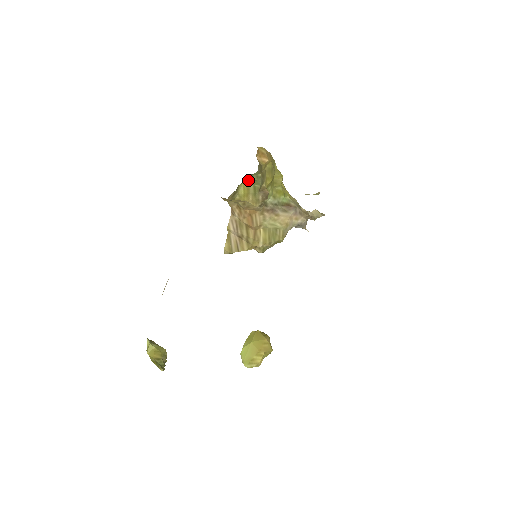
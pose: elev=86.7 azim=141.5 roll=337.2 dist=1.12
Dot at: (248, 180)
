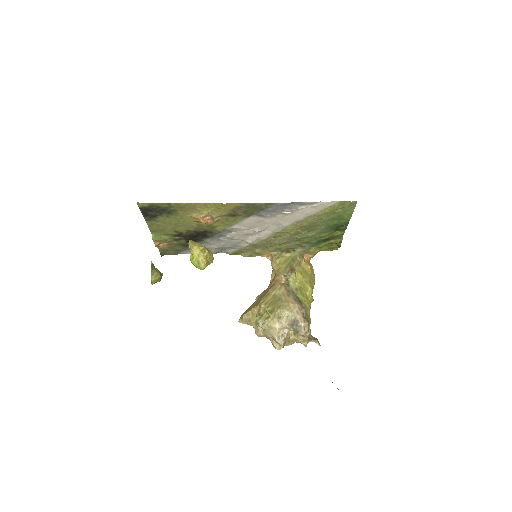
Dot at: (291, 257)
